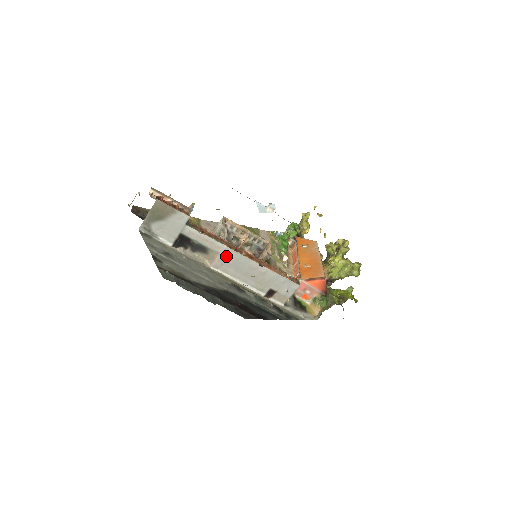
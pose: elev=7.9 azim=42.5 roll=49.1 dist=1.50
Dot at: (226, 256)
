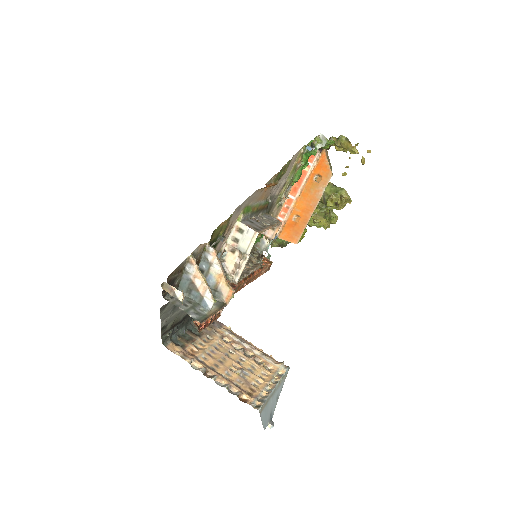
Dot at: occluded
